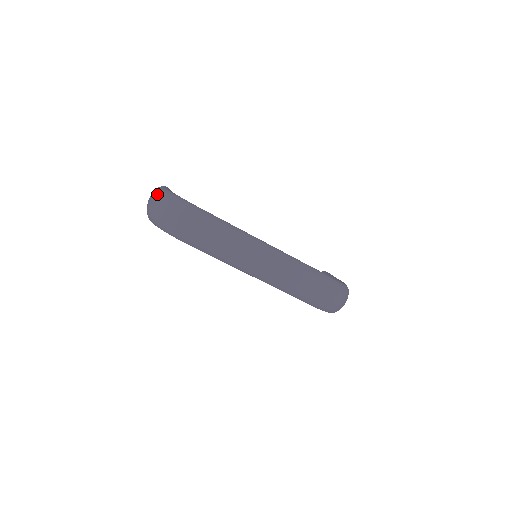
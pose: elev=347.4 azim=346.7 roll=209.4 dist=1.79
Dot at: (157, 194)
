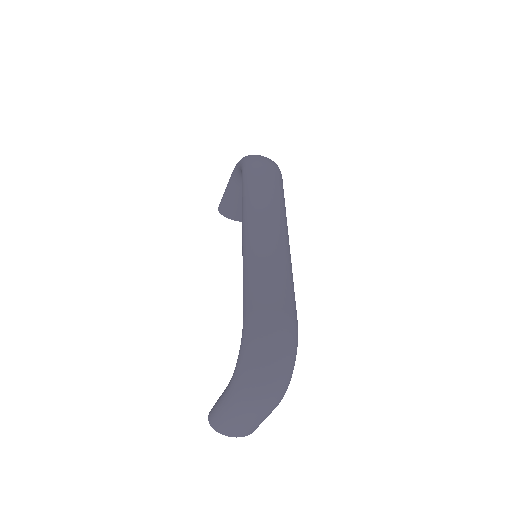
Dot at: occluded
